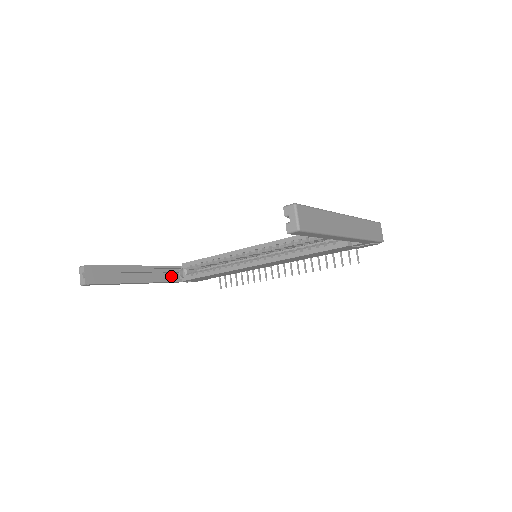
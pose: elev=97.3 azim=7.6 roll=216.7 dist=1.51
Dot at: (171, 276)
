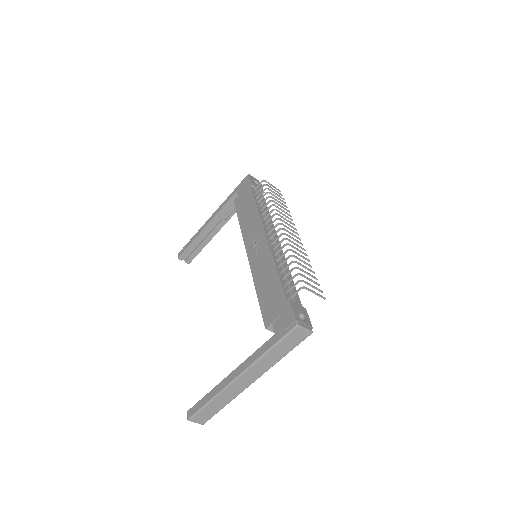
Dot at: occluded
